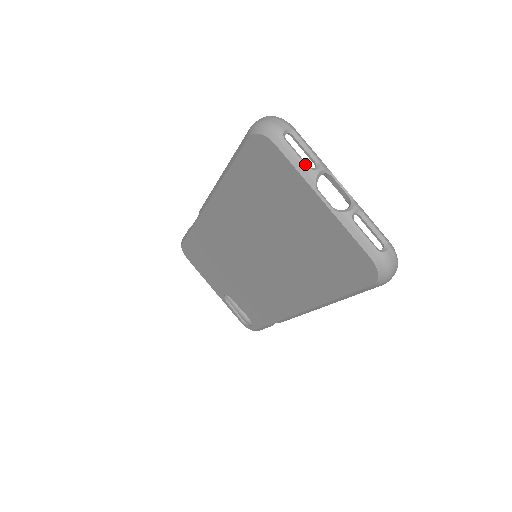
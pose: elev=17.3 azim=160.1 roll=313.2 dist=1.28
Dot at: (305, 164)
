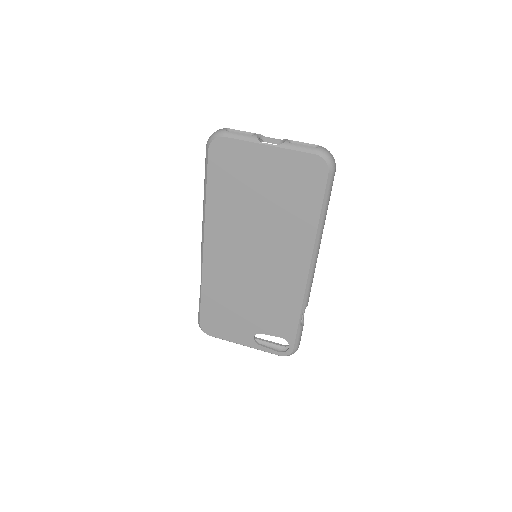
Dot at: (247, 135)
